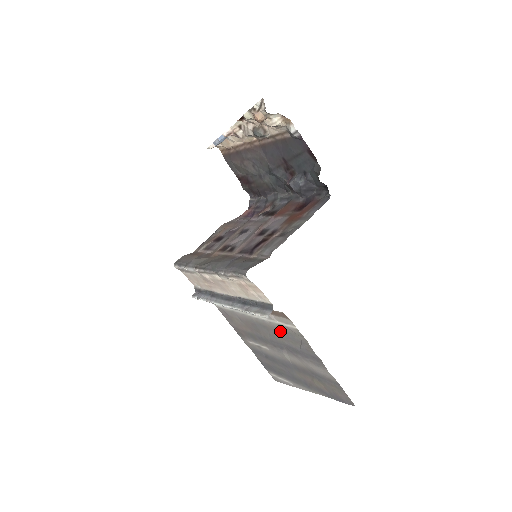
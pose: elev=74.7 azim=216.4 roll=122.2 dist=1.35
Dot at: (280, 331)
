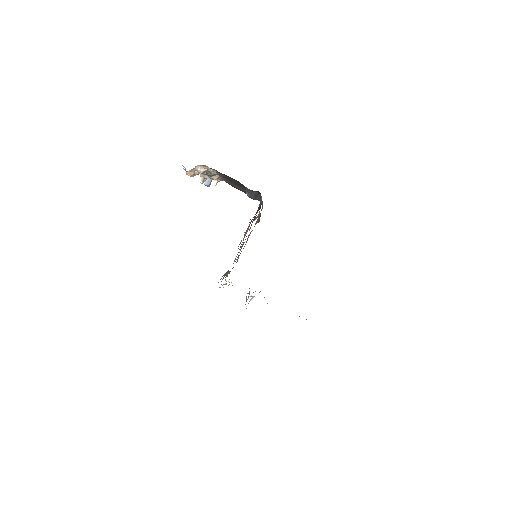
Dot at: occluded
